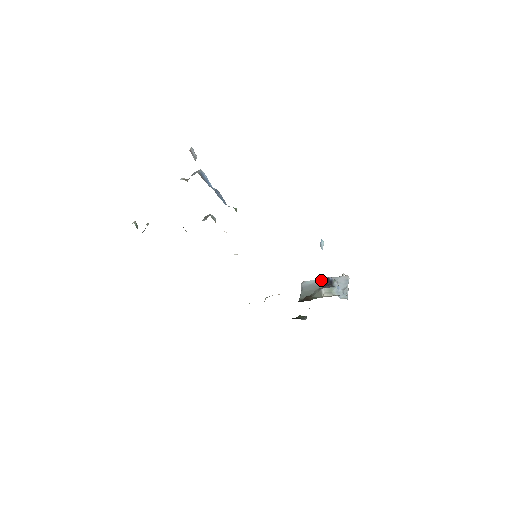
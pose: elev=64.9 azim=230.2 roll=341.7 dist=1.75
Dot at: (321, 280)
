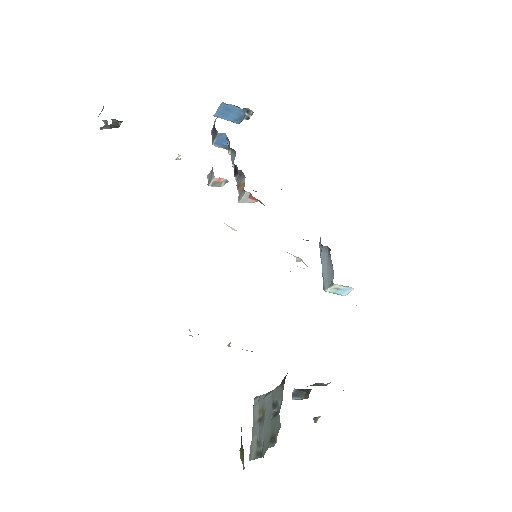
Dot at: occluded
